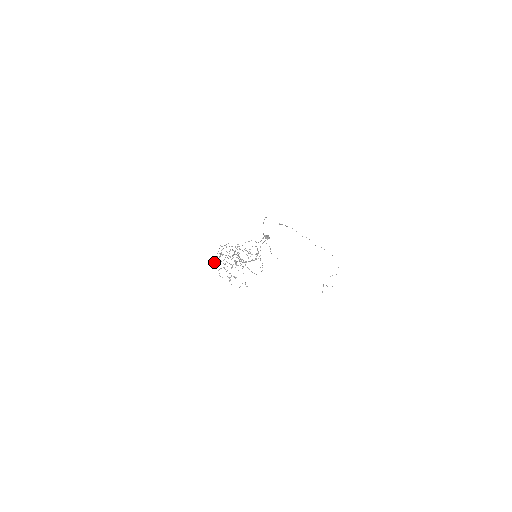
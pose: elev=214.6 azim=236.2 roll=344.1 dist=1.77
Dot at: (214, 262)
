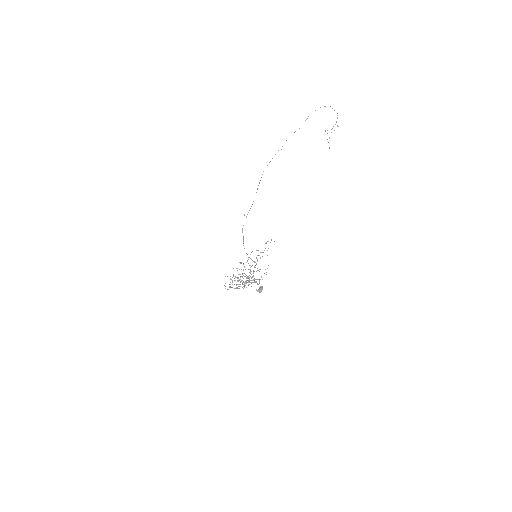
Dot at: occluded
